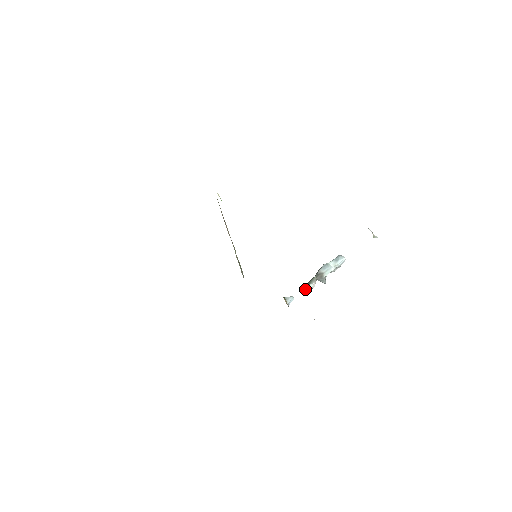
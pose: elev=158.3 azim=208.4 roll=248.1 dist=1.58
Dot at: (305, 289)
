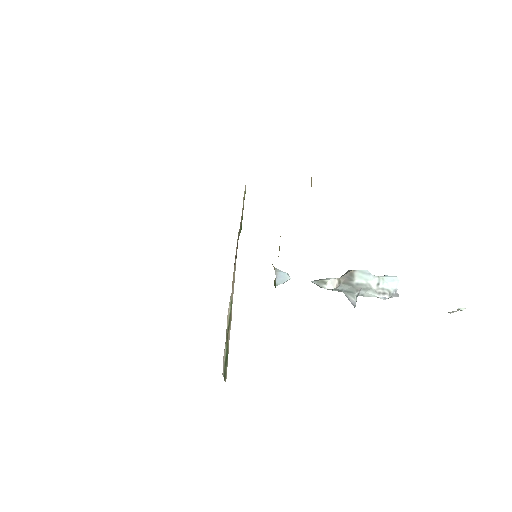
Dot at: (315, 281)
